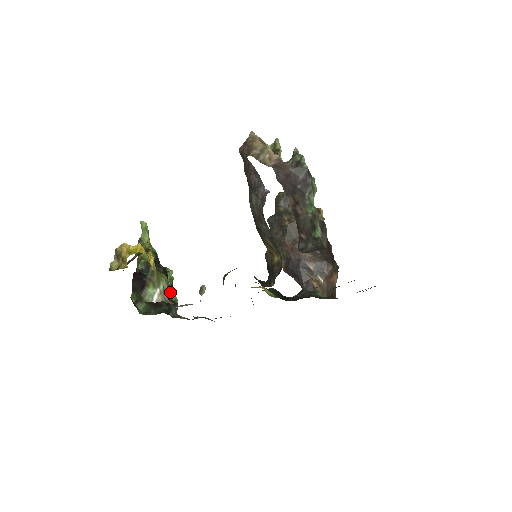
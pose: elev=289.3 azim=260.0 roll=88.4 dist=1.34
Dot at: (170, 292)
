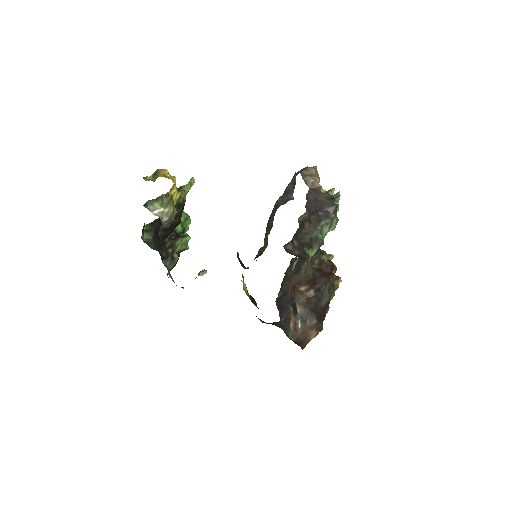
Dot at: occluded
